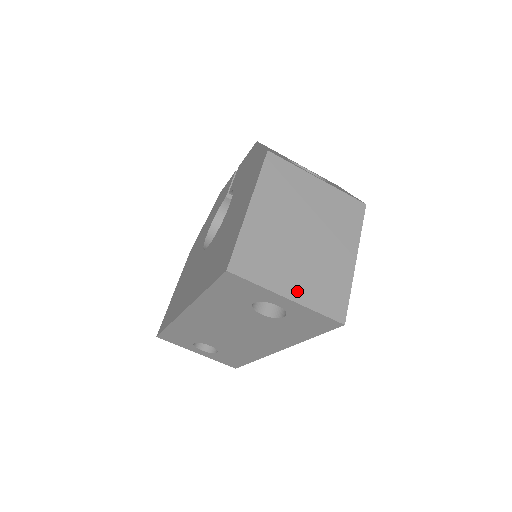
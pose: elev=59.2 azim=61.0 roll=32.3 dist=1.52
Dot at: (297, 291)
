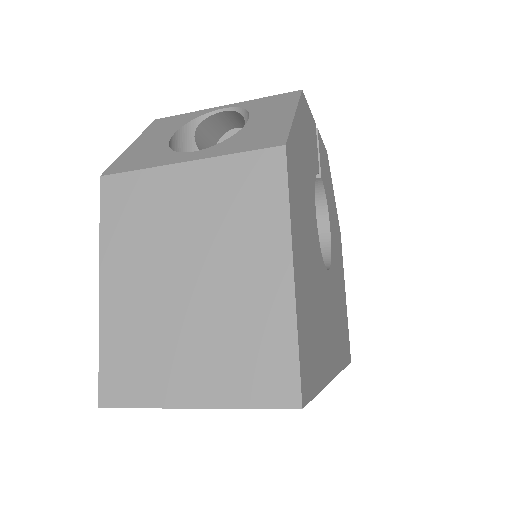
Dot at: (204, 388)
